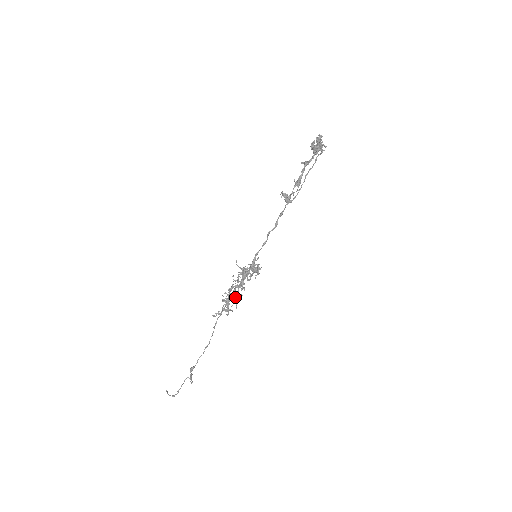
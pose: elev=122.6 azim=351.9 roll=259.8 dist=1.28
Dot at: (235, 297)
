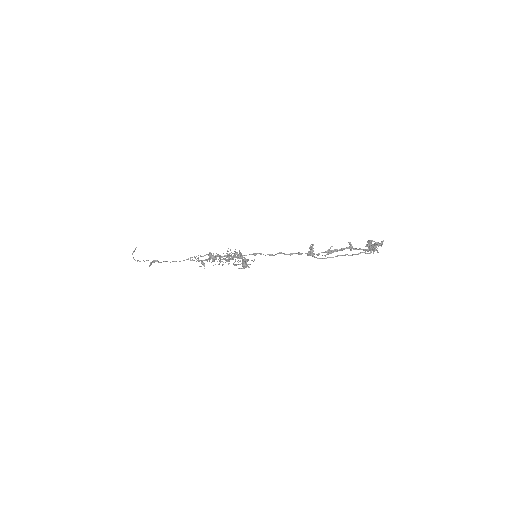
Dot at: (219, 260)
